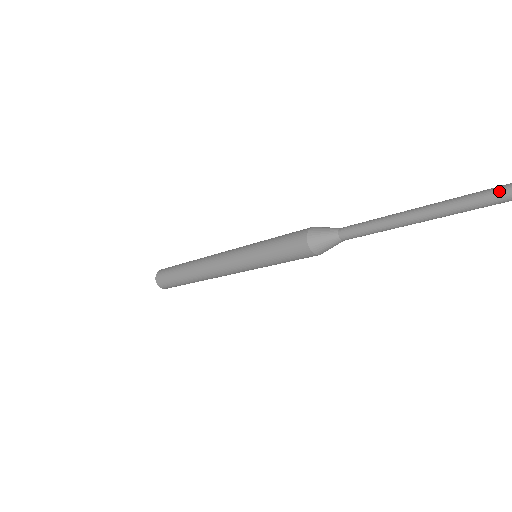
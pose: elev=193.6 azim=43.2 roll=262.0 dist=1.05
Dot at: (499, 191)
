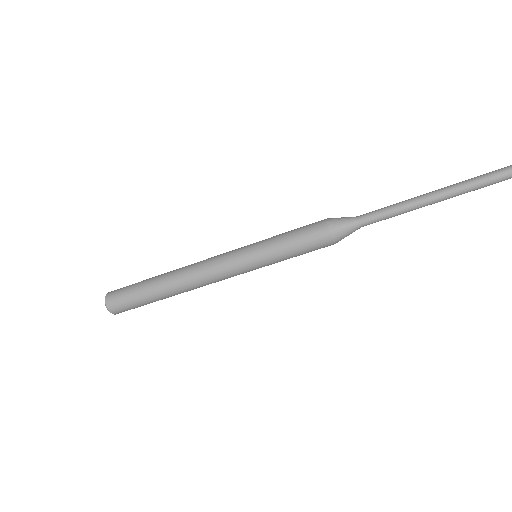
Dot at: (499, 169)
